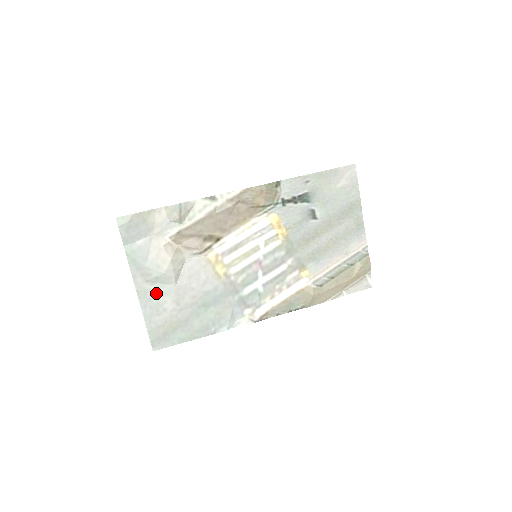
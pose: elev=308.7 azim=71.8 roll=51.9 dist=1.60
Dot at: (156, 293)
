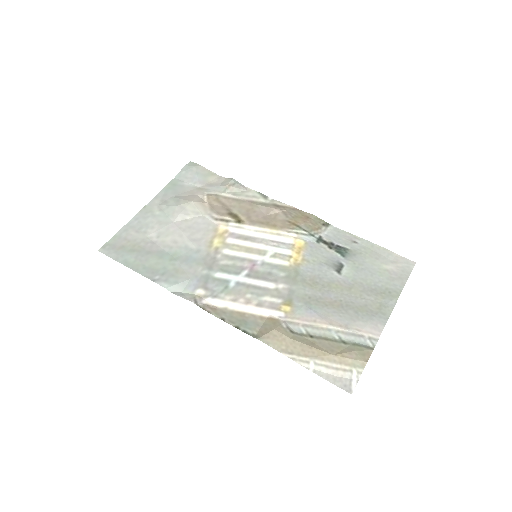
Dot at: (155, 218)
